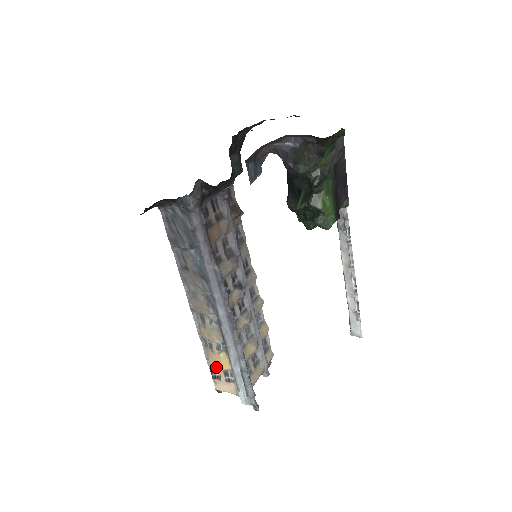
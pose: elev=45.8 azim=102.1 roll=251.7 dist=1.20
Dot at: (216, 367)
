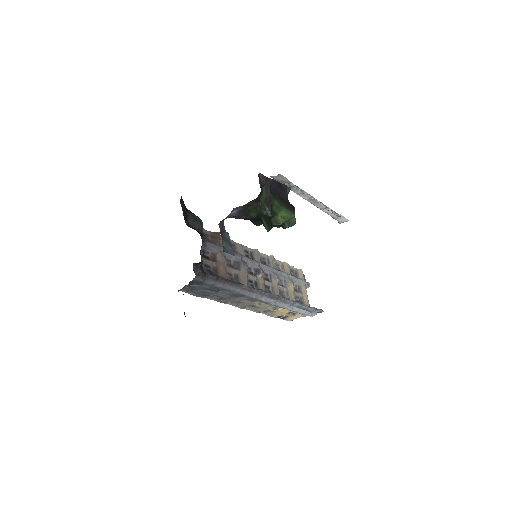
Dot at: occluded
